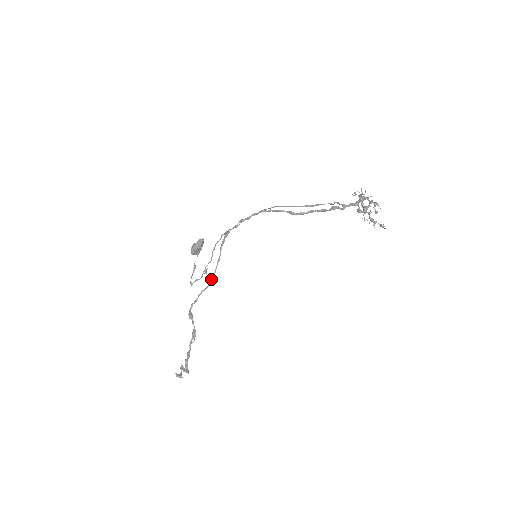
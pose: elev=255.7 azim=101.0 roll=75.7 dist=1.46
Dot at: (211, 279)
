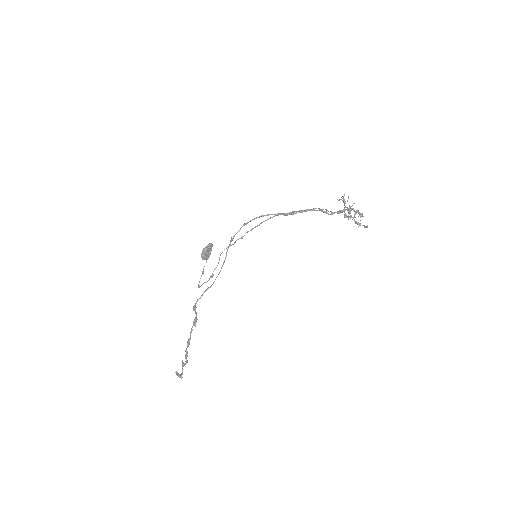
Dot at: occluded
